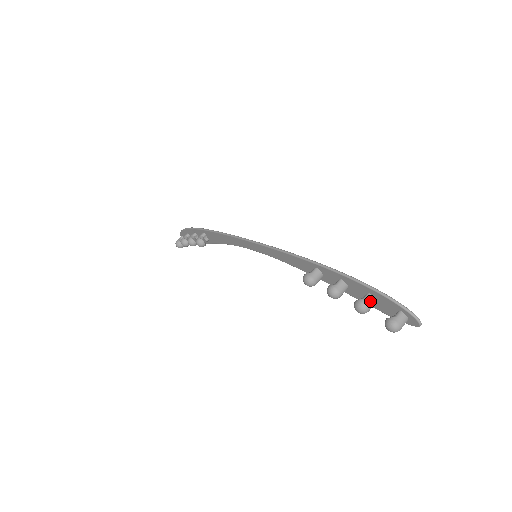
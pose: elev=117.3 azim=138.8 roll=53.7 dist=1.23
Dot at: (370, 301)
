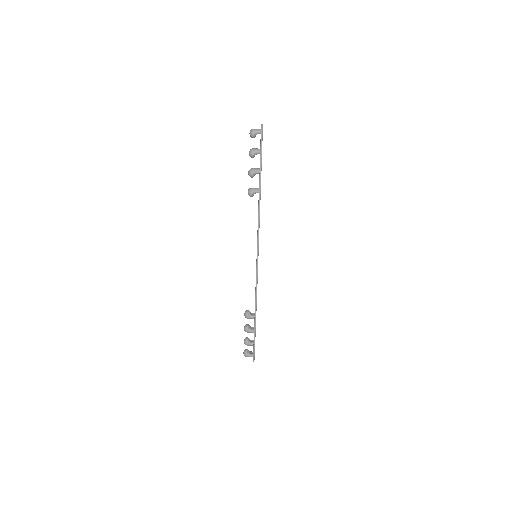
Dot at: occluded
